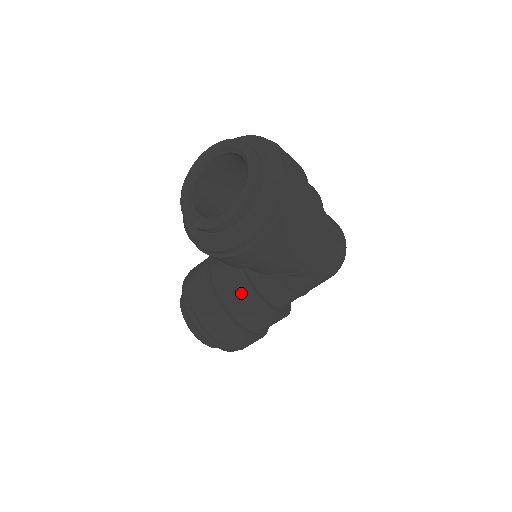
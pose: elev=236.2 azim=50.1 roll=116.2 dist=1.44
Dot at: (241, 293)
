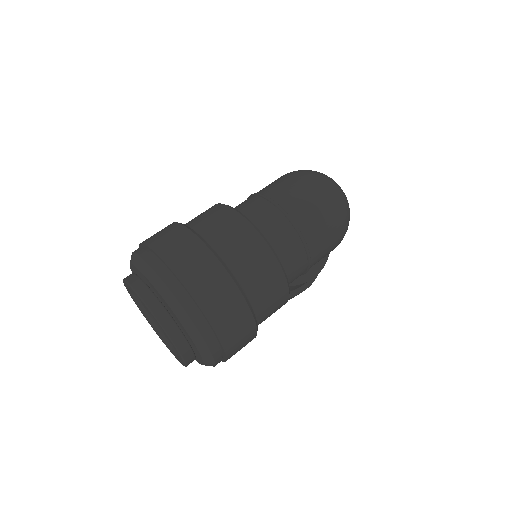
Dot at: occluded
